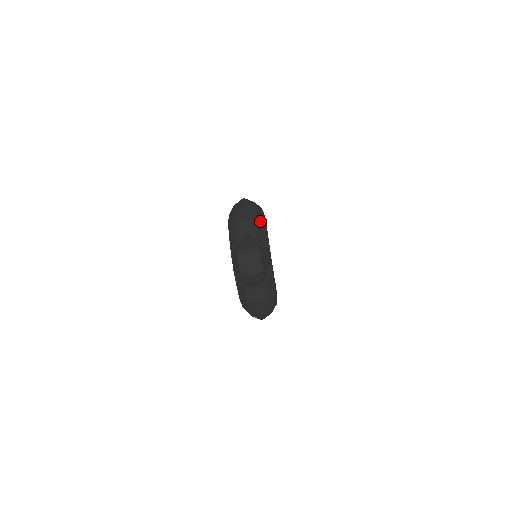
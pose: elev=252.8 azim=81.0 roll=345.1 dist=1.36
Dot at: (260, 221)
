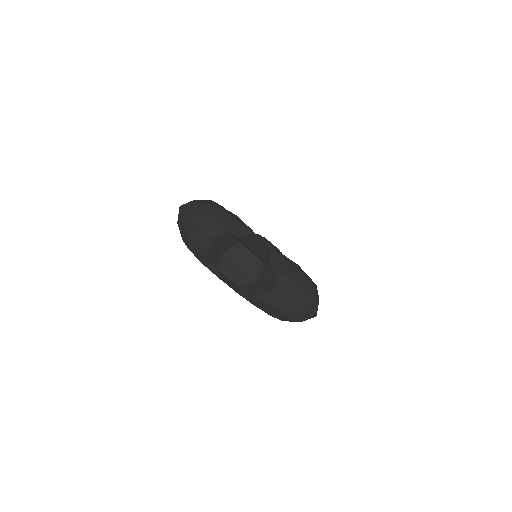
Dot at: (215, 213)
